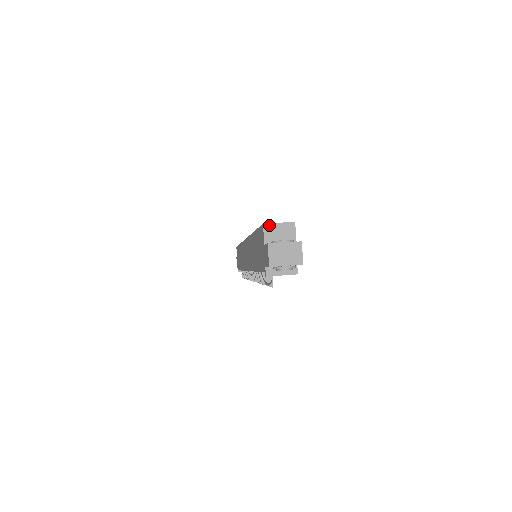
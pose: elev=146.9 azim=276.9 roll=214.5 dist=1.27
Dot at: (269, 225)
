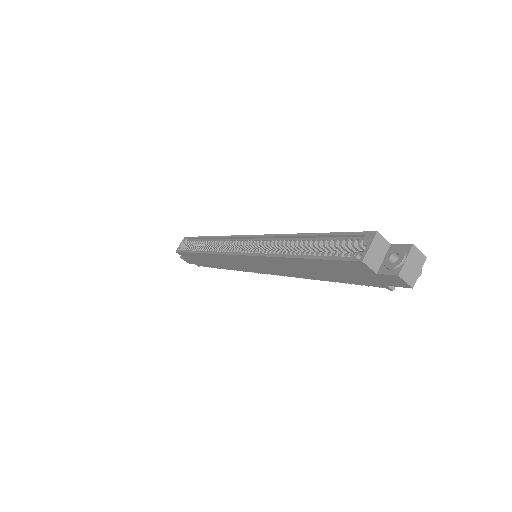
Dot at: (366, 257)
